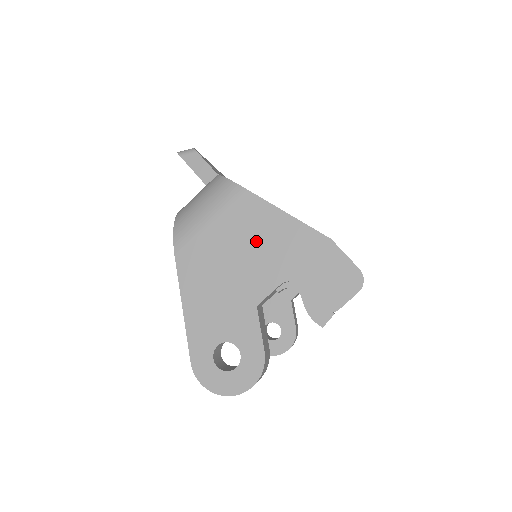
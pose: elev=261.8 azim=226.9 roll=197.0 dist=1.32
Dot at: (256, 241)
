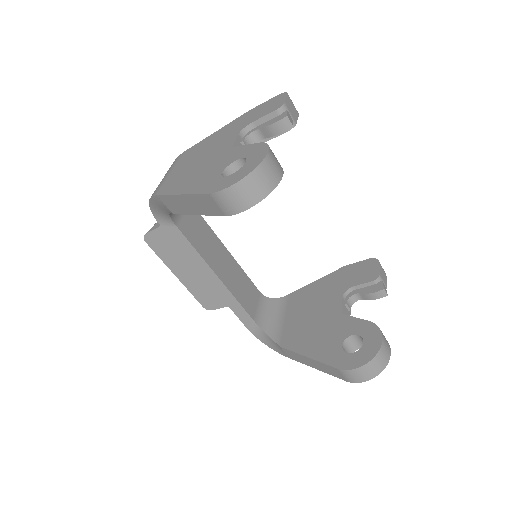
Dot at: (207, 147)
